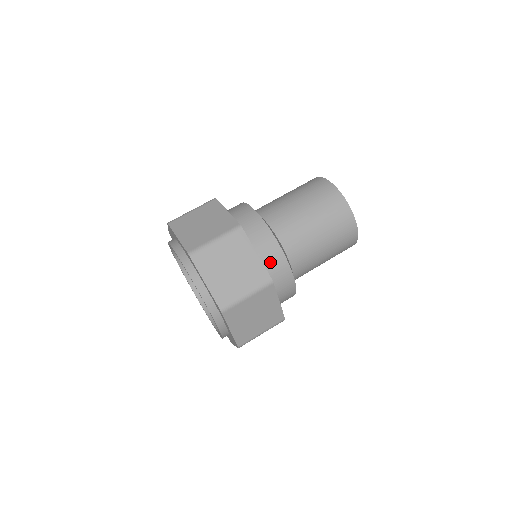
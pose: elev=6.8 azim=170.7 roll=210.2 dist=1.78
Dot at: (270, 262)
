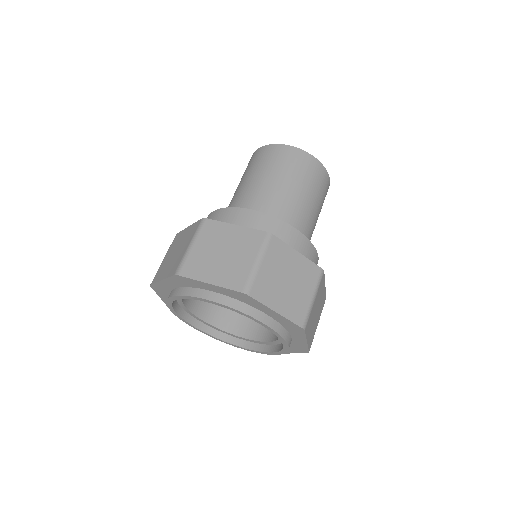
Dot at: (258, 229)
